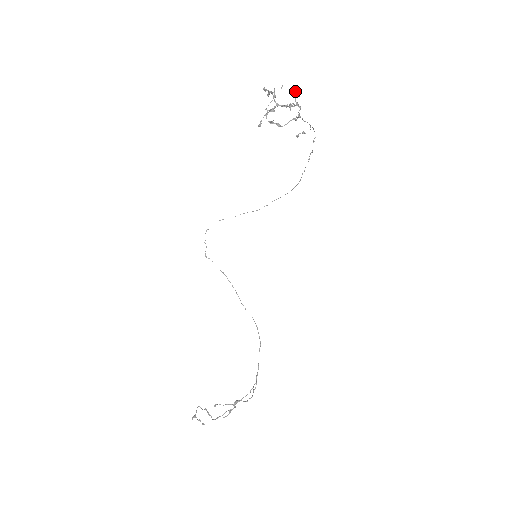
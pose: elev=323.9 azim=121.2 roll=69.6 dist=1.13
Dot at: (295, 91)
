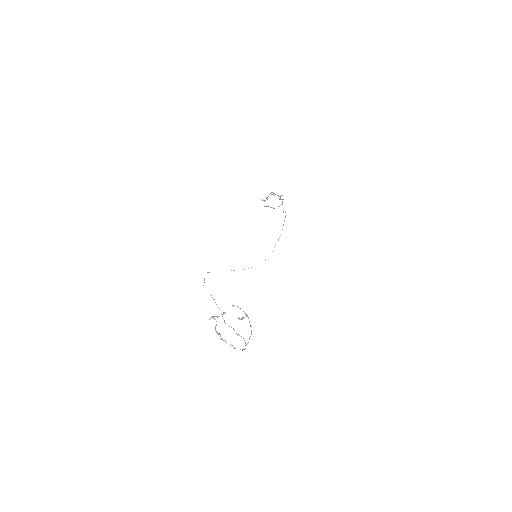
Dot at: (280, 196)
